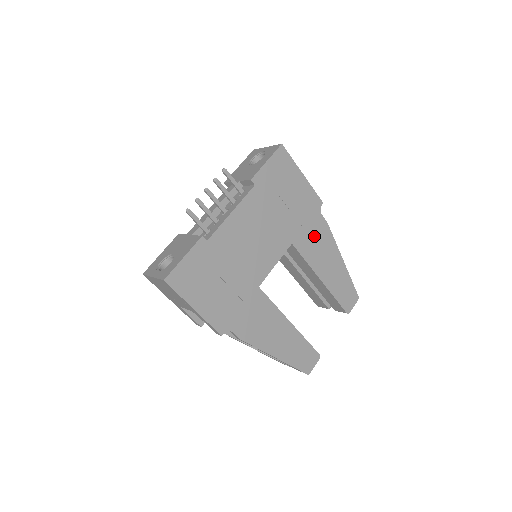
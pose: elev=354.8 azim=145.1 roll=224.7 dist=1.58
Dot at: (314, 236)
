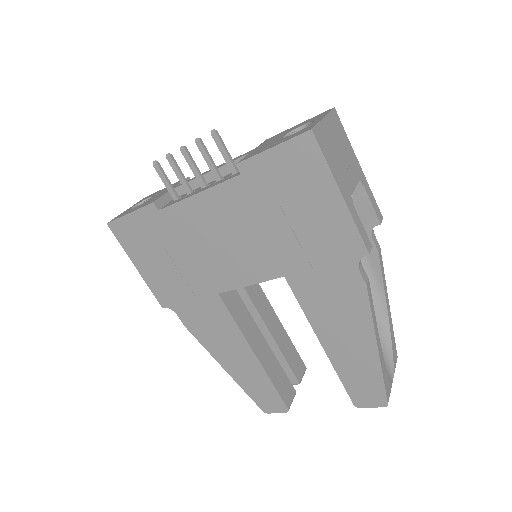
Dot at: (330, 288)
